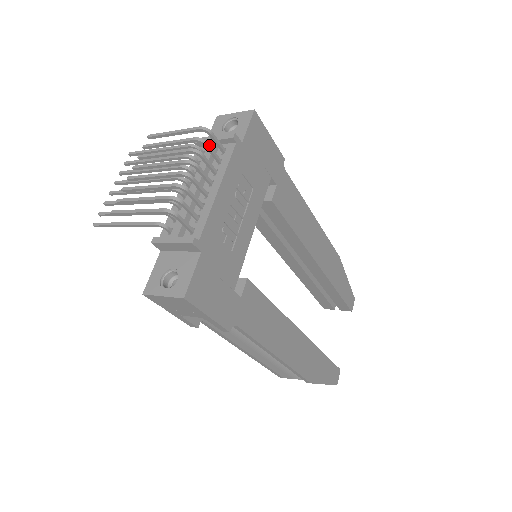
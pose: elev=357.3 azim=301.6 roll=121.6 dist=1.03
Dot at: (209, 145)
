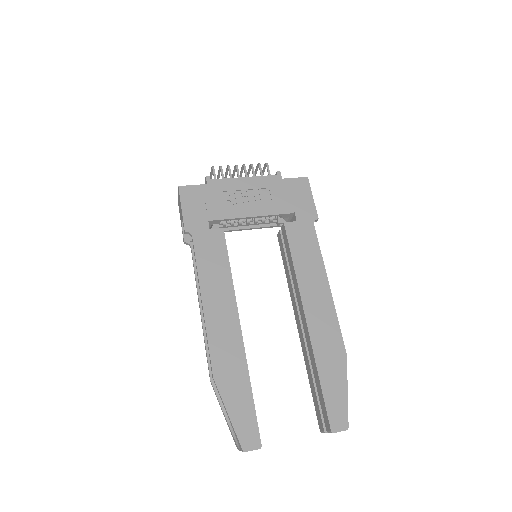
Dot at: occluded
